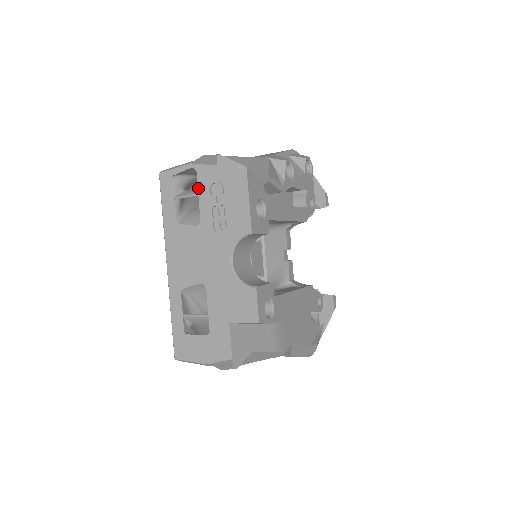
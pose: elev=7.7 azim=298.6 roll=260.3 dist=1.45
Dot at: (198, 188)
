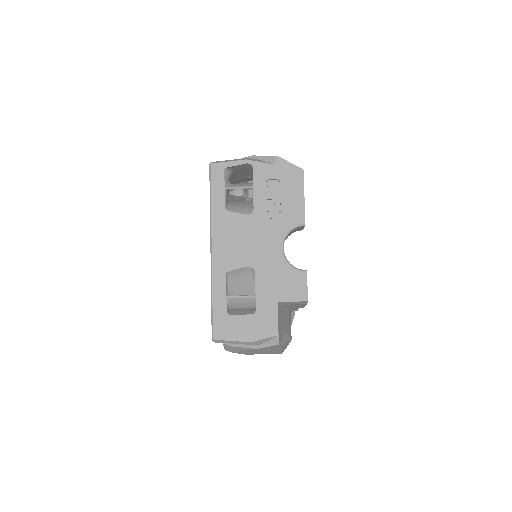
Dot at: (253, 182)
